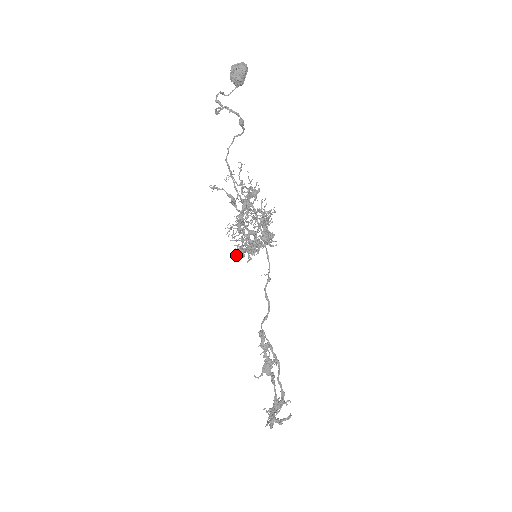
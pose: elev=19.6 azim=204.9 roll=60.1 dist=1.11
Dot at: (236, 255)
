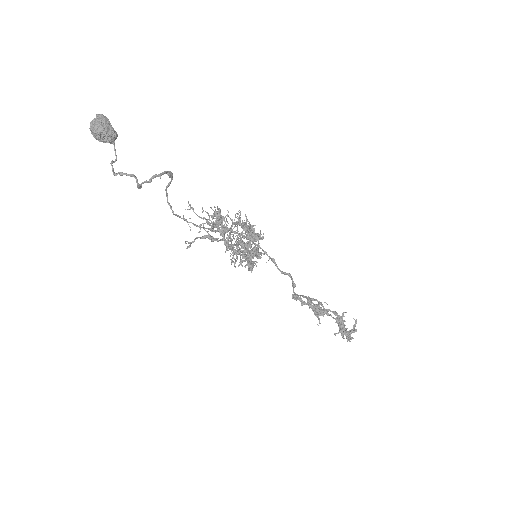
Dot at: (251, 272)
